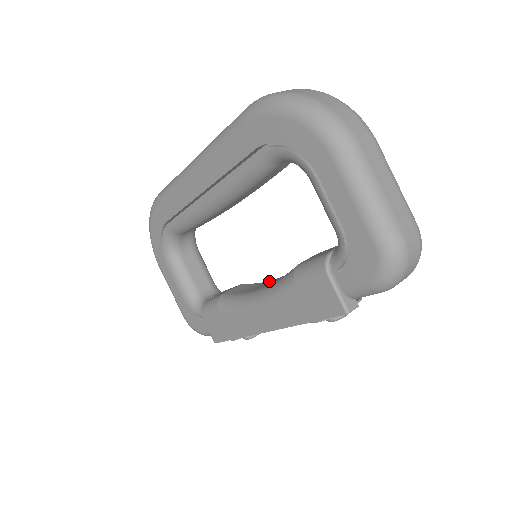
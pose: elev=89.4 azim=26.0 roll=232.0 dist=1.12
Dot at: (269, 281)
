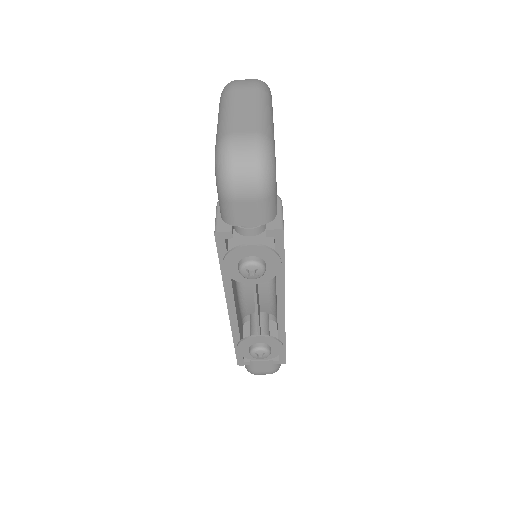
Dot at: occluded
